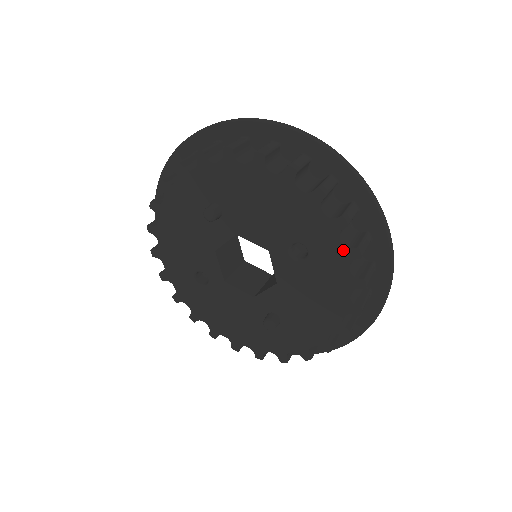
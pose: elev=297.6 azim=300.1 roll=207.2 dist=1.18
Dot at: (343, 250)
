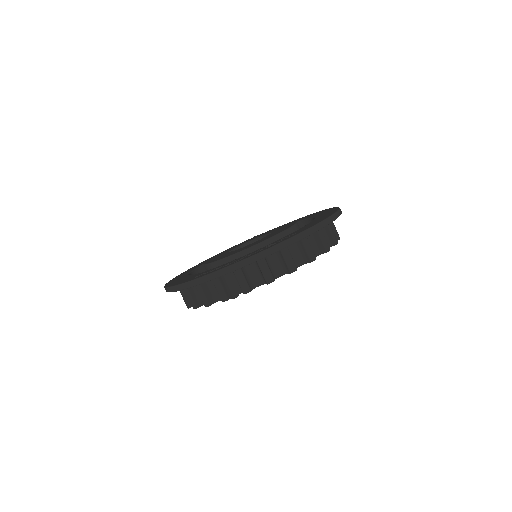
Dot at: (318, 255)
